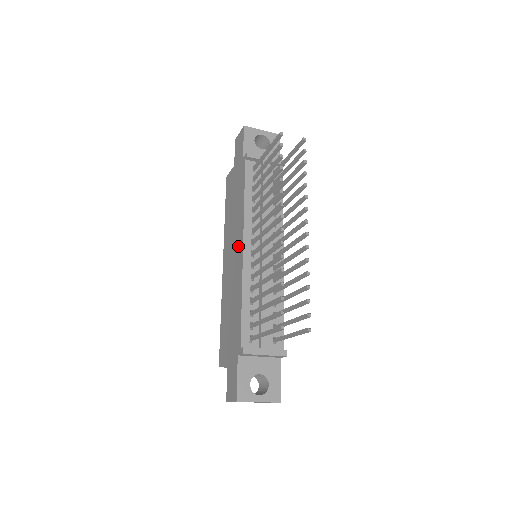
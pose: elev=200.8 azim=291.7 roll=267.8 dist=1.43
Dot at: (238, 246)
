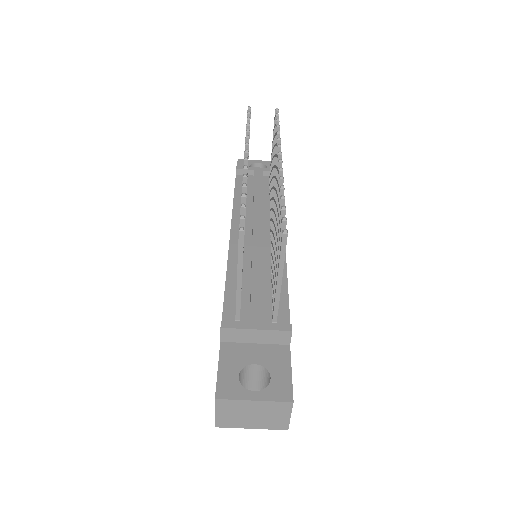
Dot at: occluded
